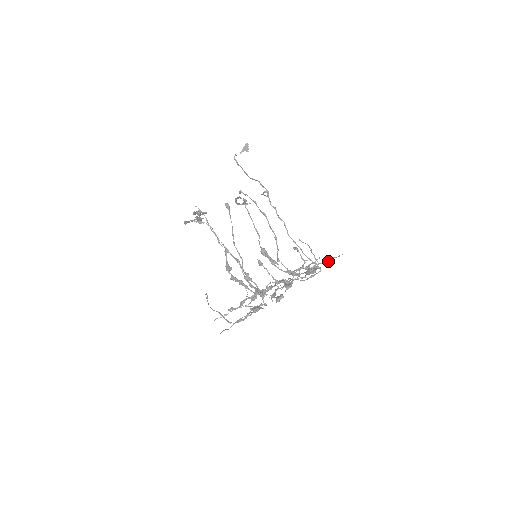
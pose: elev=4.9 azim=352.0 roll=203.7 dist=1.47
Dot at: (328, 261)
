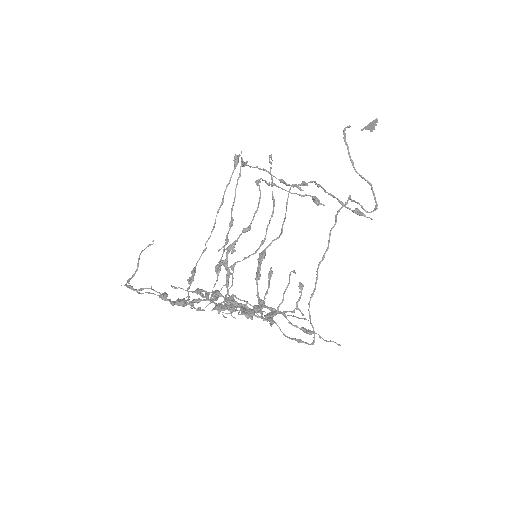
Dot at: (306, 331)
